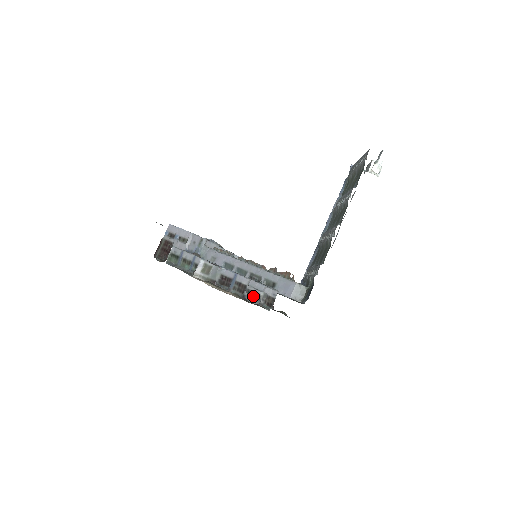
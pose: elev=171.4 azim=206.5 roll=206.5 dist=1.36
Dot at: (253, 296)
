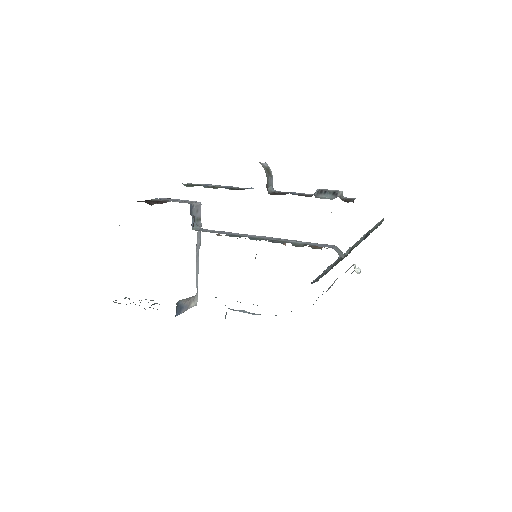
Dot at: (327, 194)
